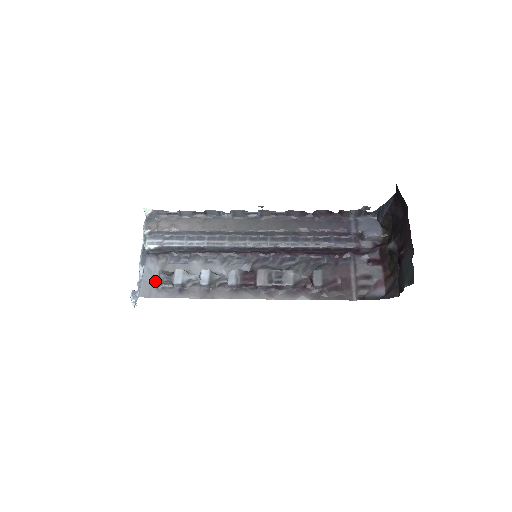
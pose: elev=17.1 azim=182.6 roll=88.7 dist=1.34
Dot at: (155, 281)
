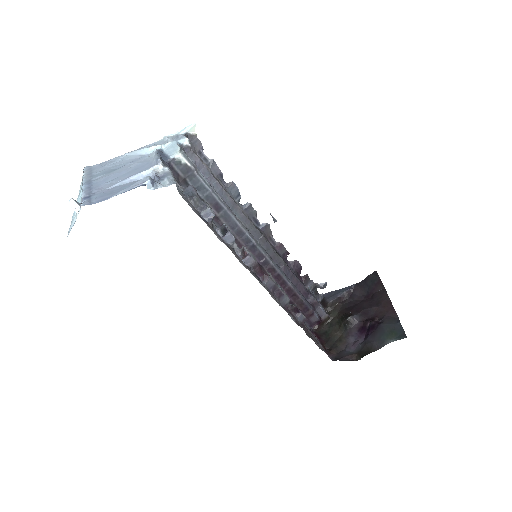
Dot at: (181, 190)
